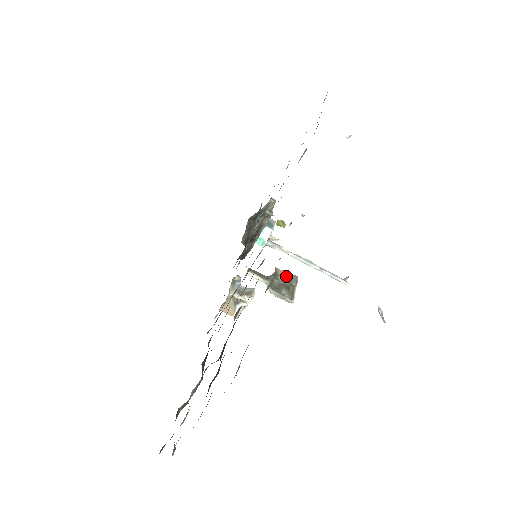
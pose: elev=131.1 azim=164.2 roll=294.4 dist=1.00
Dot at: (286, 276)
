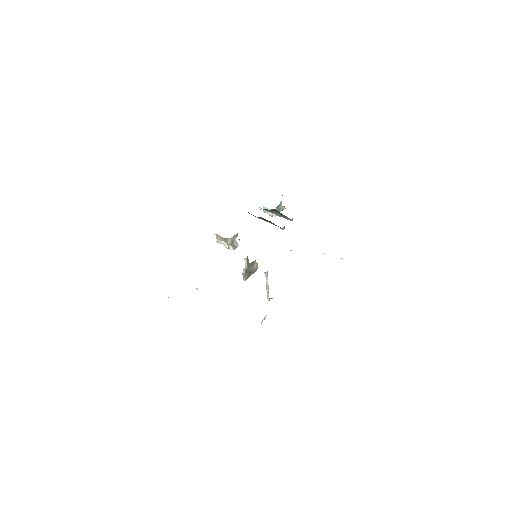
Dot at: (255, 267)
